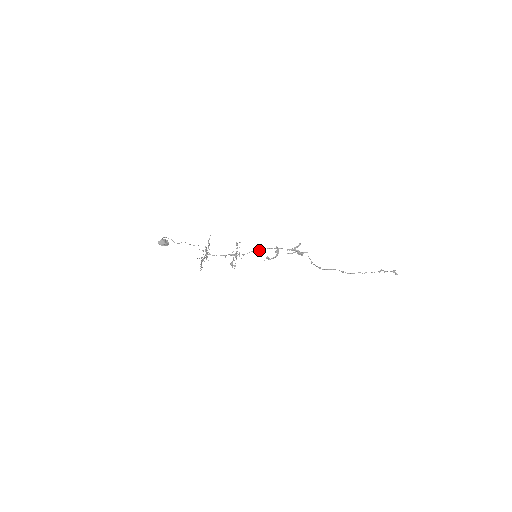
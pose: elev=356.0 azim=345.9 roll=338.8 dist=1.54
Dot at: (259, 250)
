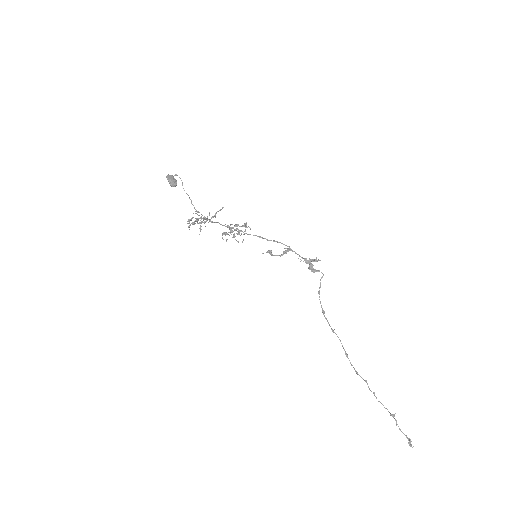
Dot at: occluded
